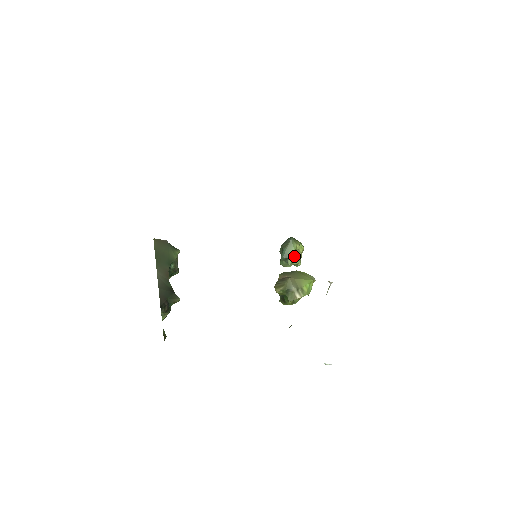
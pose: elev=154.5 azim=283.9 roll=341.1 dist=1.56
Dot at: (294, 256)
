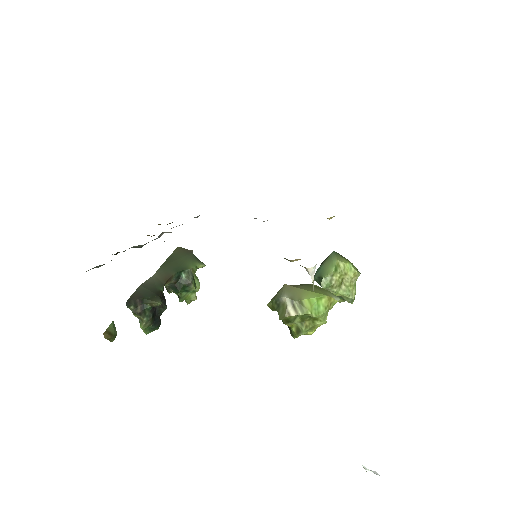
Dot at: (334, 278)
